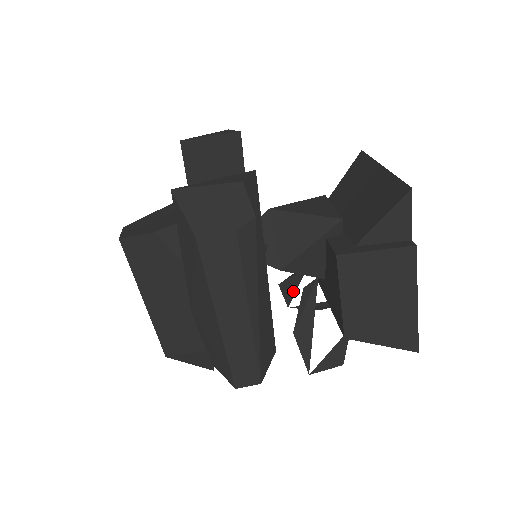
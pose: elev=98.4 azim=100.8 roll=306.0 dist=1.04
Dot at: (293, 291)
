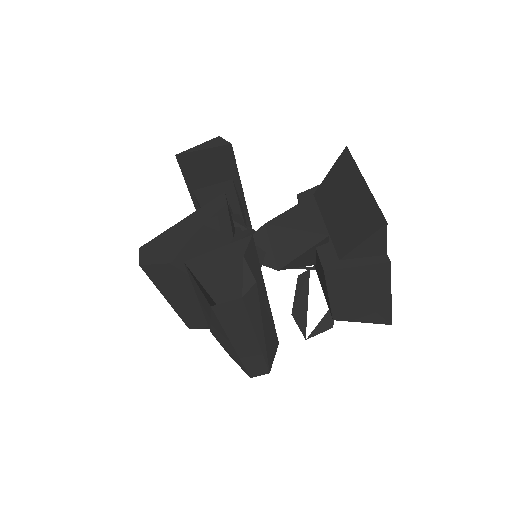
Dot at: occluded
